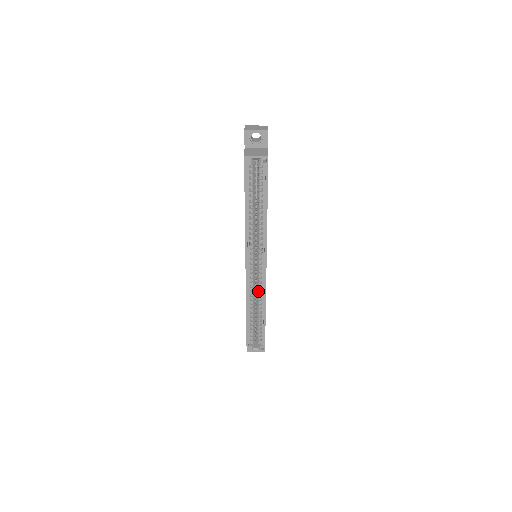
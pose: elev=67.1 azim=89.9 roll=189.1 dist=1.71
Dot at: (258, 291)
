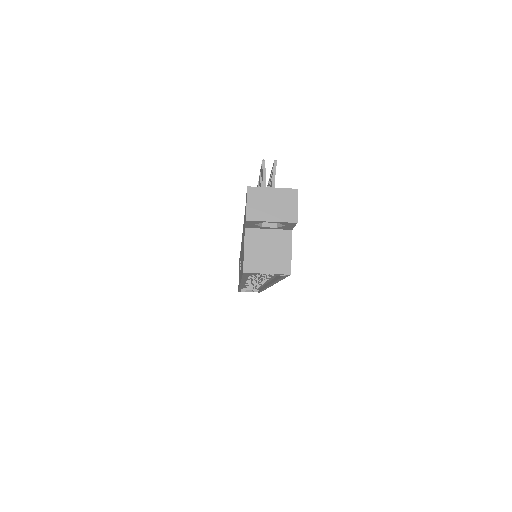
Dot at: (256, 283)
